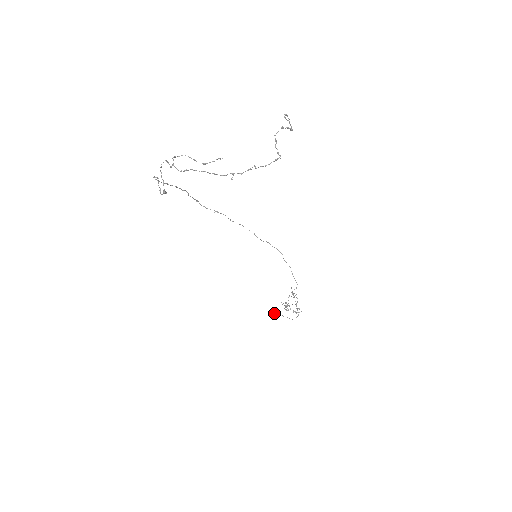
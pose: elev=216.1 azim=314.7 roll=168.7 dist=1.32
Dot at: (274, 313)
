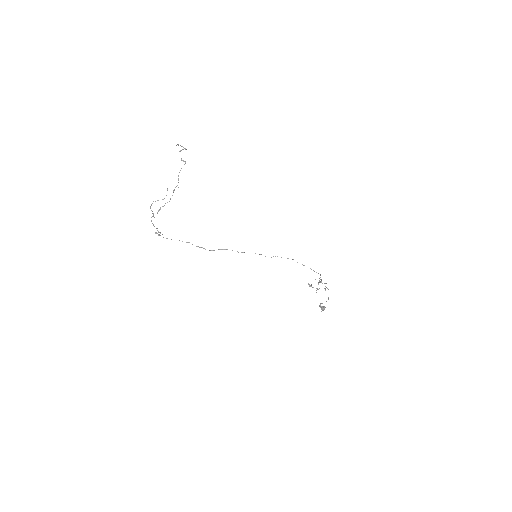
Dot at: (321, 307)
